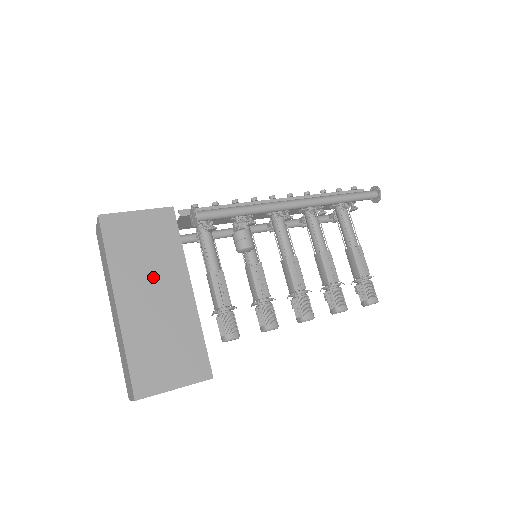
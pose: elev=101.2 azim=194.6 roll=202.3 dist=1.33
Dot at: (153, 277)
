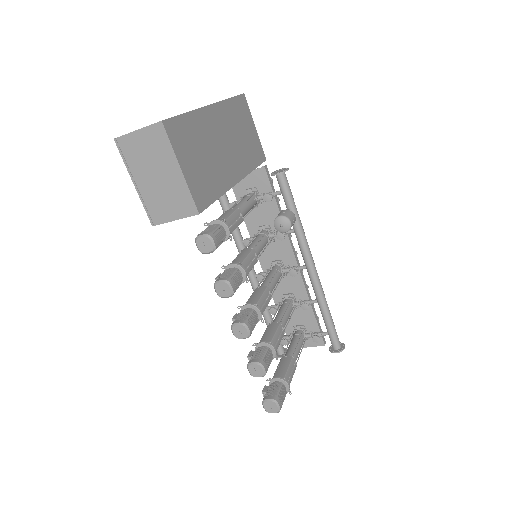
Dot at: (233, 142)
